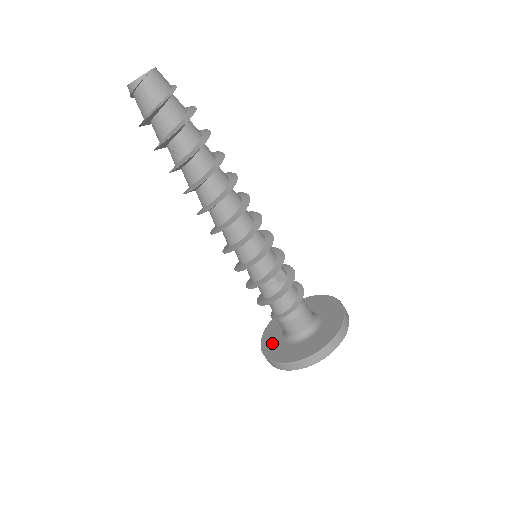
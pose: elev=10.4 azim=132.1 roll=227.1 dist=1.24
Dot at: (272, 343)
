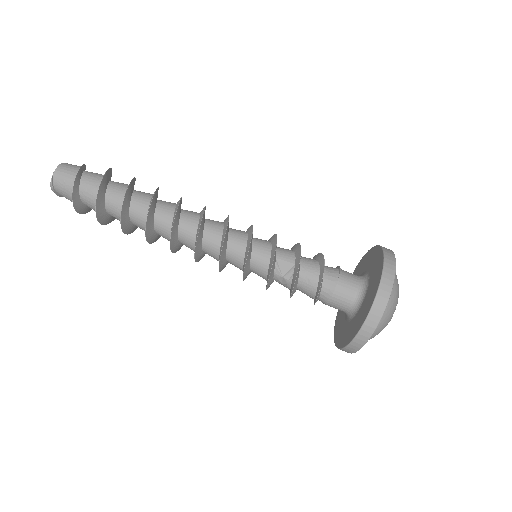
Dot at: (340, 317)
